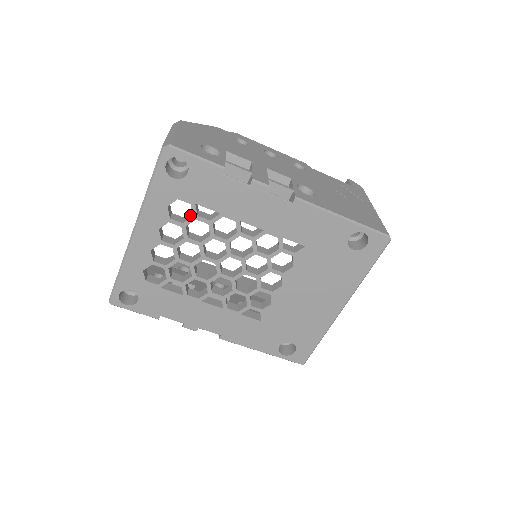
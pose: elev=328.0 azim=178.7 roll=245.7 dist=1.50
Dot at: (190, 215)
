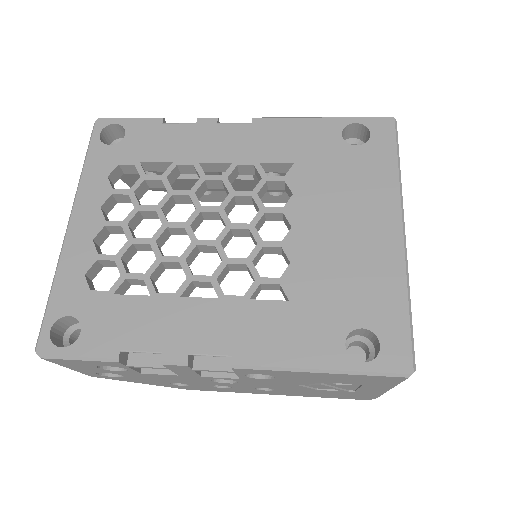
Dot at: occluded
